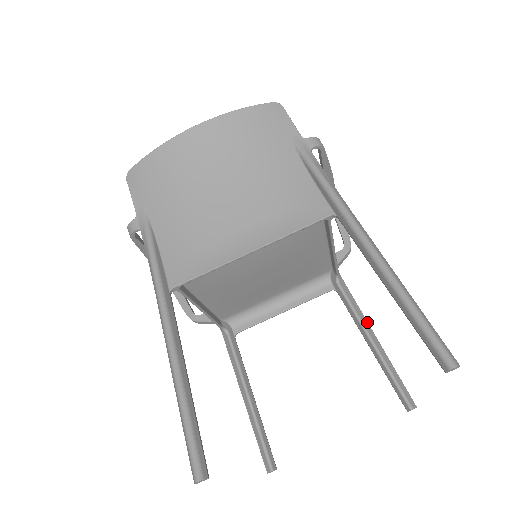
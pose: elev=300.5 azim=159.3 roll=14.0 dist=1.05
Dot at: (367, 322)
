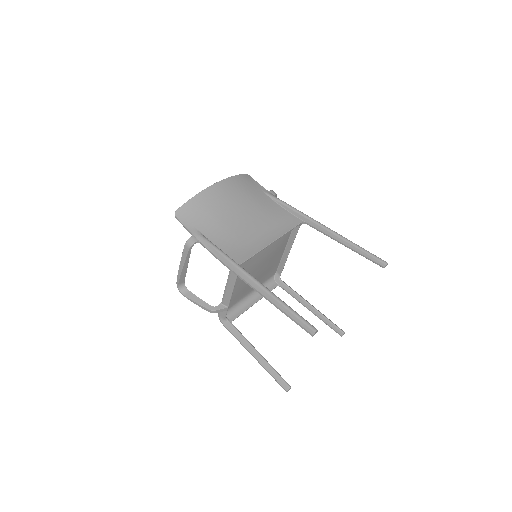
Dot at: occluded
